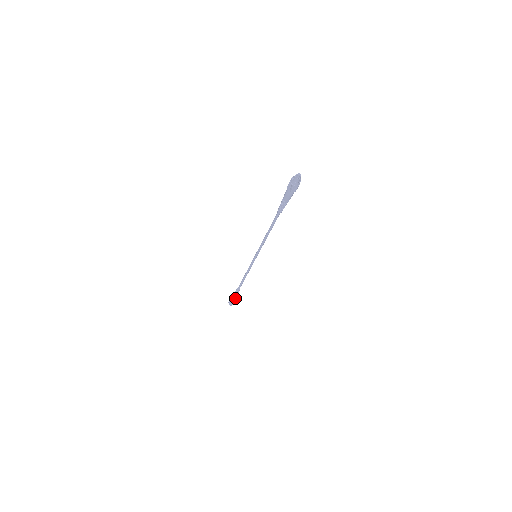
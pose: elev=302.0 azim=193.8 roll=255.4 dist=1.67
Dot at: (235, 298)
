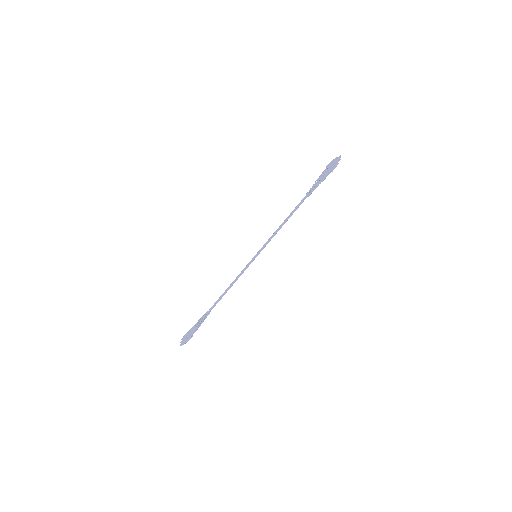
Dot at: (196, 329)
